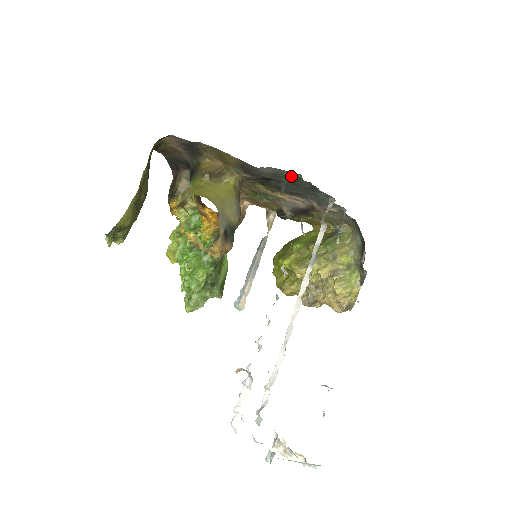
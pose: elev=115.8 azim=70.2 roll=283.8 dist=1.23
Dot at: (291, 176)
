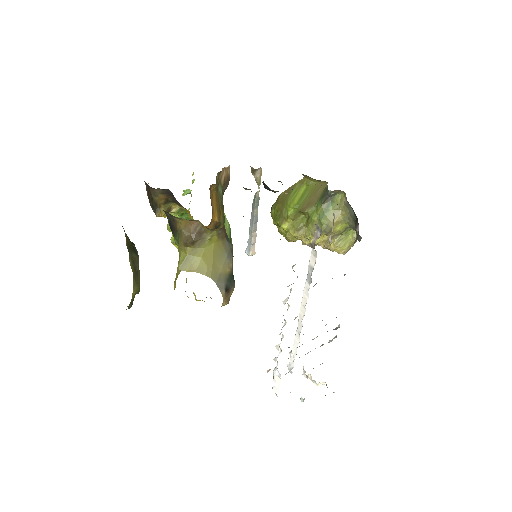
Dot at: occluded
